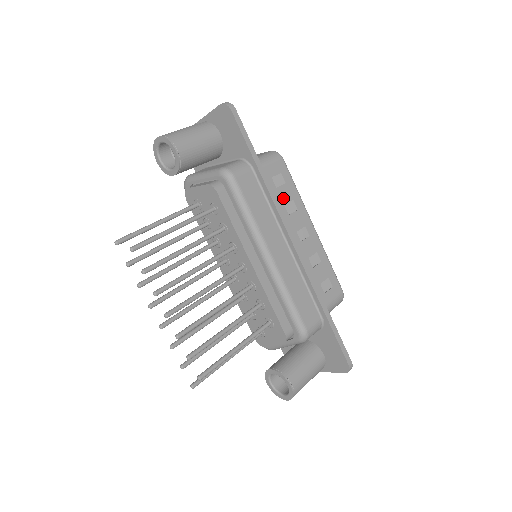
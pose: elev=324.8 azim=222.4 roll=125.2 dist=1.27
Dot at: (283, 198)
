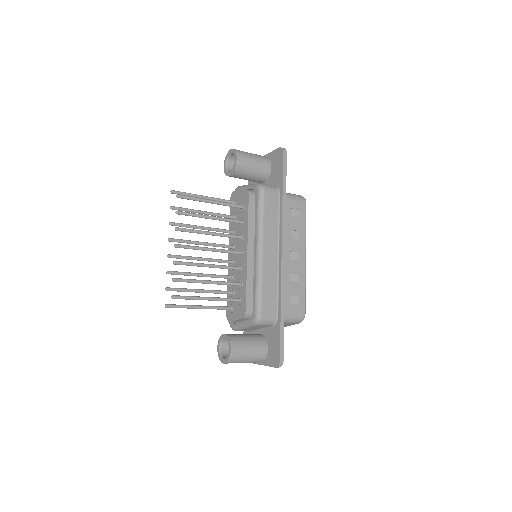
Dot at: (292, 225)
